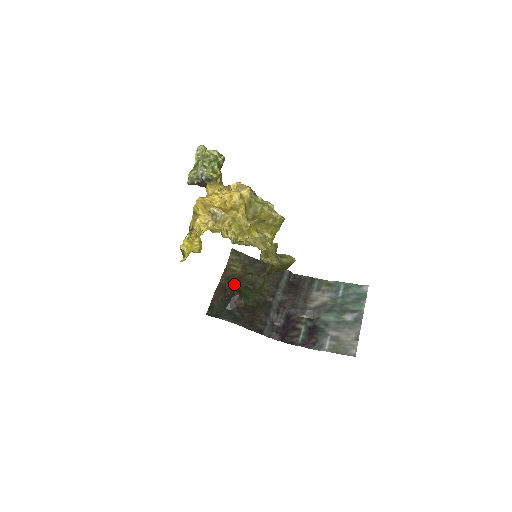
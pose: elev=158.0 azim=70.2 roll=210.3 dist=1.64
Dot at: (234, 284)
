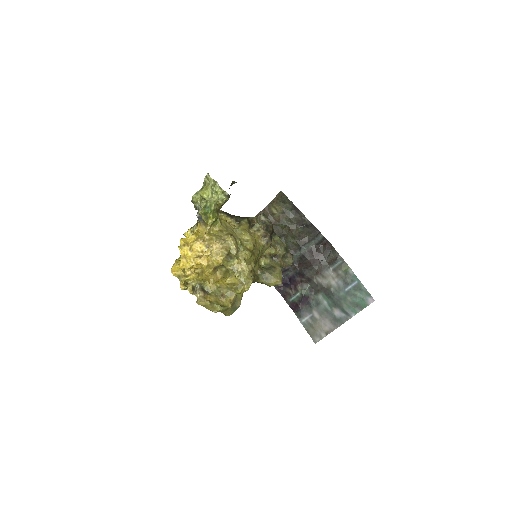
Dot at: occluded
